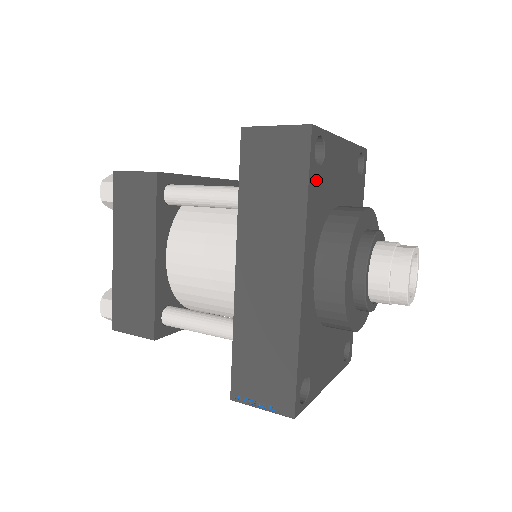
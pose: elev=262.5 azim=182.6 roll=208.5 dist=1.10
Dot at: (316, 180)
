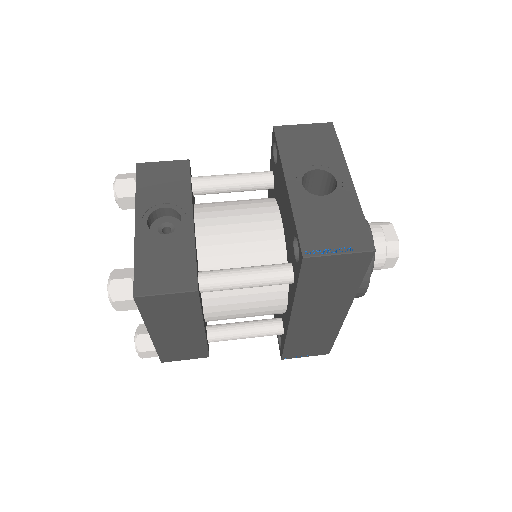
Dot at: occluded
